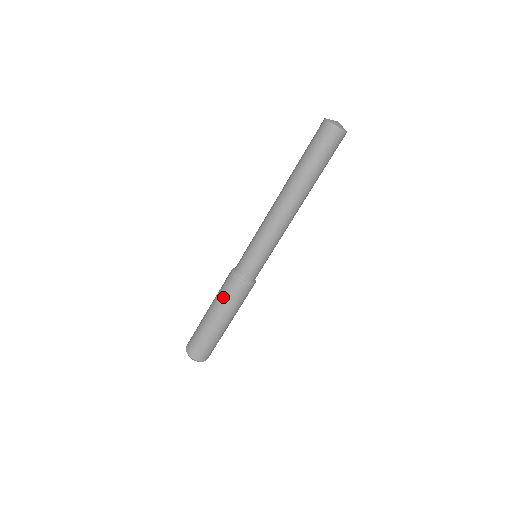
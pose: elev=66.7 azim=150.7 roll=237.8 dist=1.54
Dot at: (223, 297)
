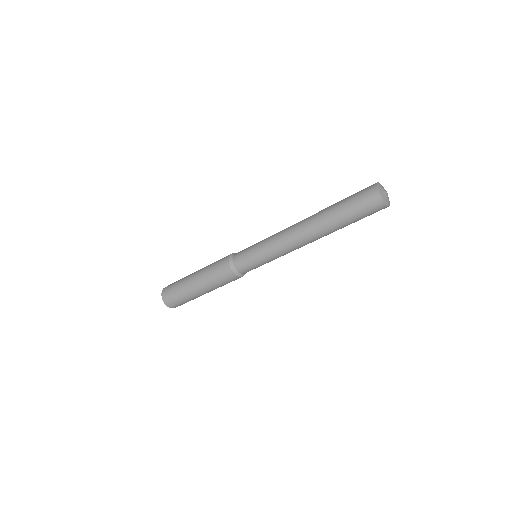
Dot at: (211, 269)
